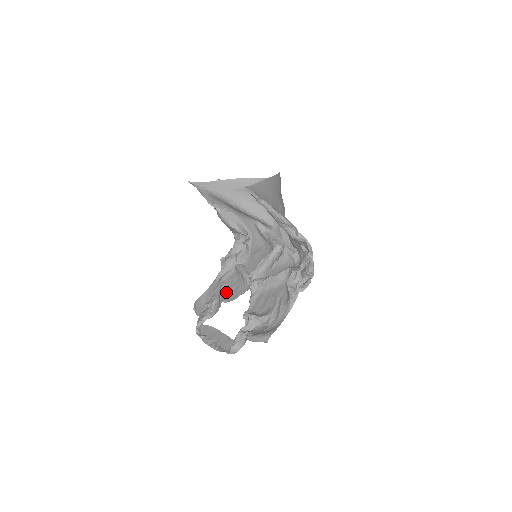
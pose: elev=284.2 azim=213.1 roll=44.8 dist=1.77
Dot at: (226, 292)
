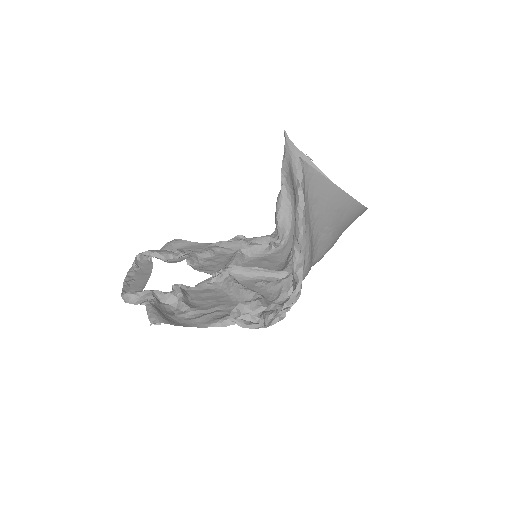
Dot at: (202, 259)
